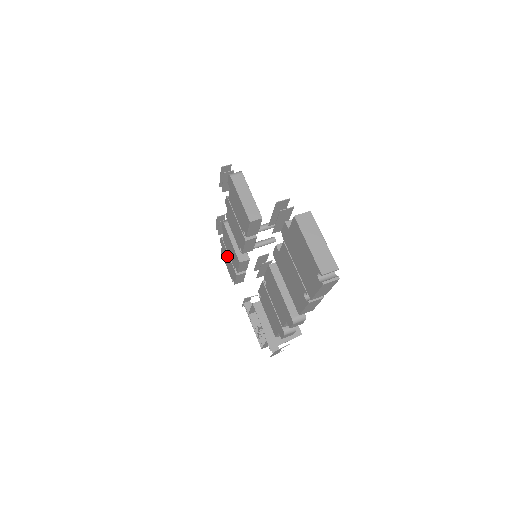
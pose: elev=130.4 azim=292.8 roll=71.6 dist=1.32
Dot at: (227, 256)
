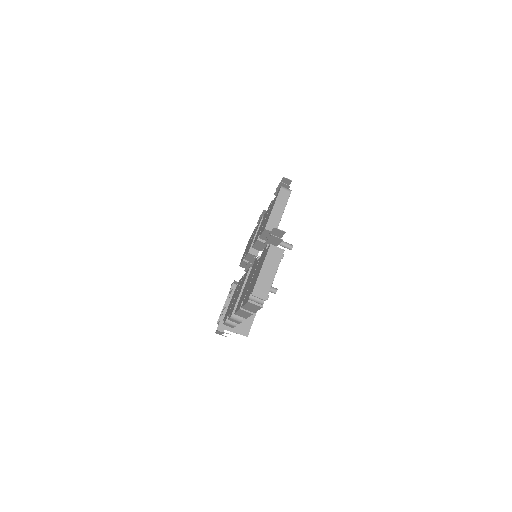
Dot at: (249, 242)
